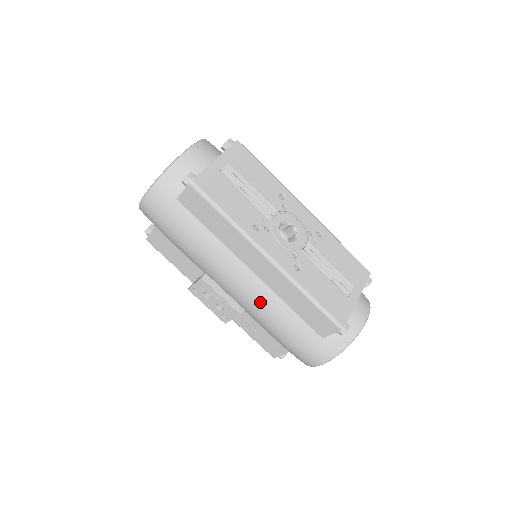
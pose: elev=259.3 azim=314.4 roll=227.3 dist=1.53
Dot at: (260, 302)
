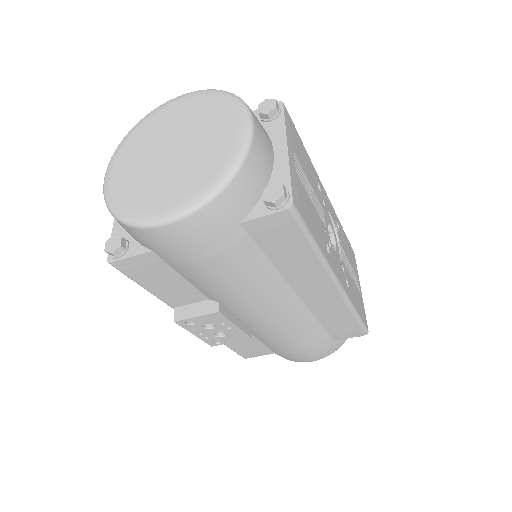
Dot at: (290, 325)
